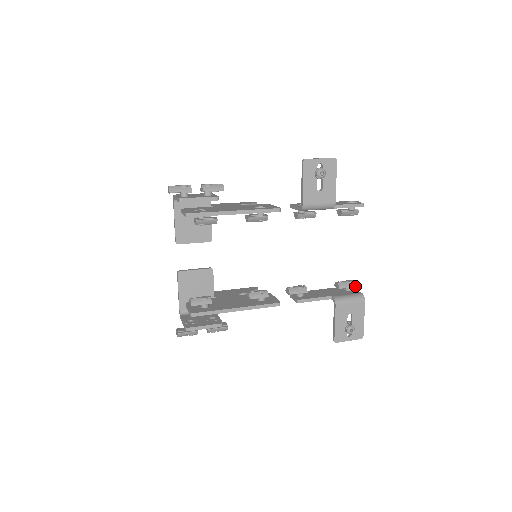
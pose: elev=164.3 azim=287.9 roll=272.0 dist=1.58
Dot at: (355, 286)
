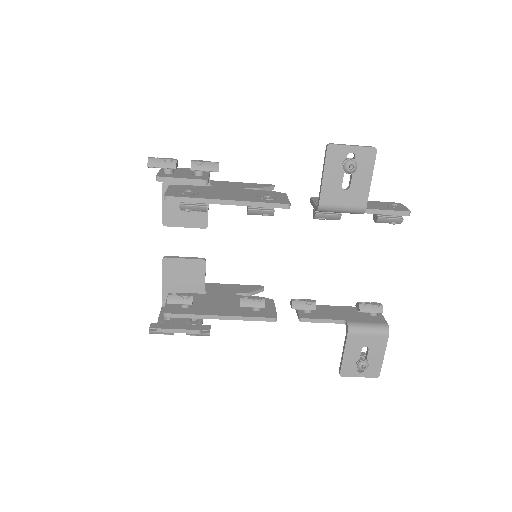
Dot at: (382, 312)
